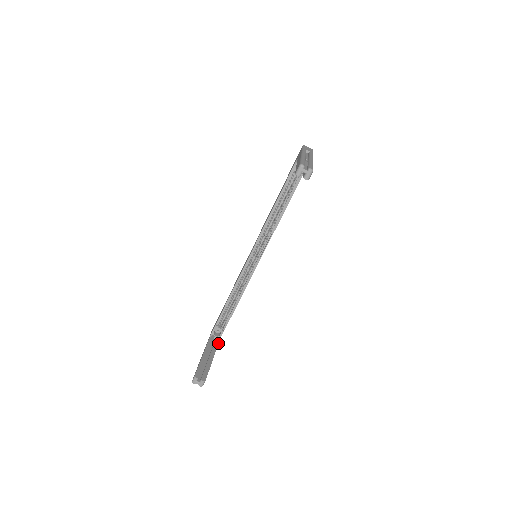
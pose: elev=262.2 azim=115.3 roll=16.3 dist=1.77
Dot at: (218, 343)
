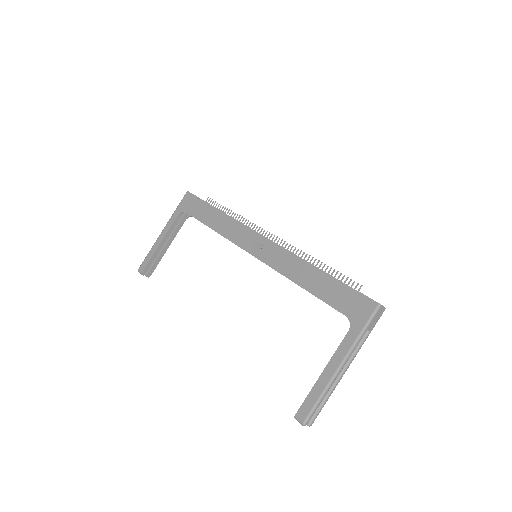
Dot at: occluded
